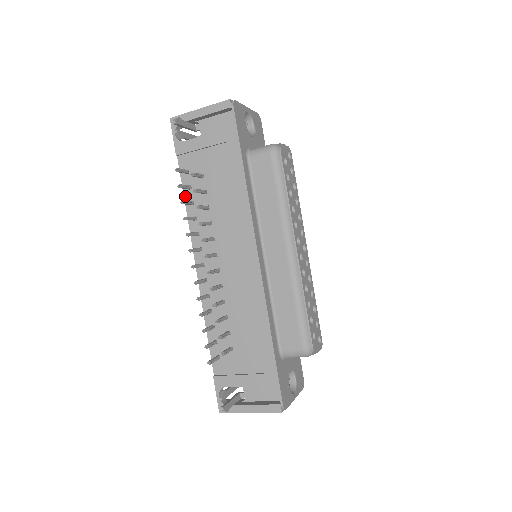
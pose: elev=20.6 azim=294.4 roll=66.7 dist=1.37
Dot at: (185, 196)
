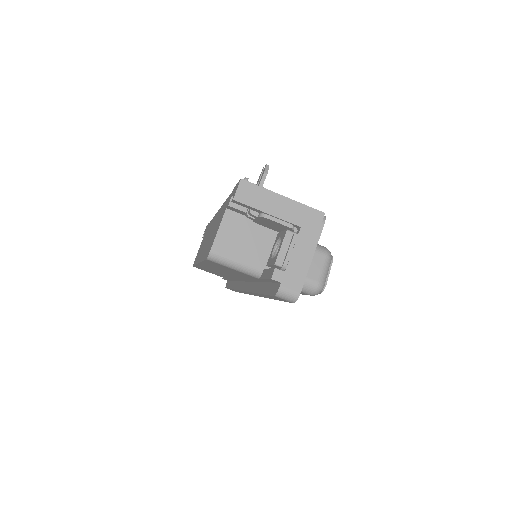
Dot at: occluded
